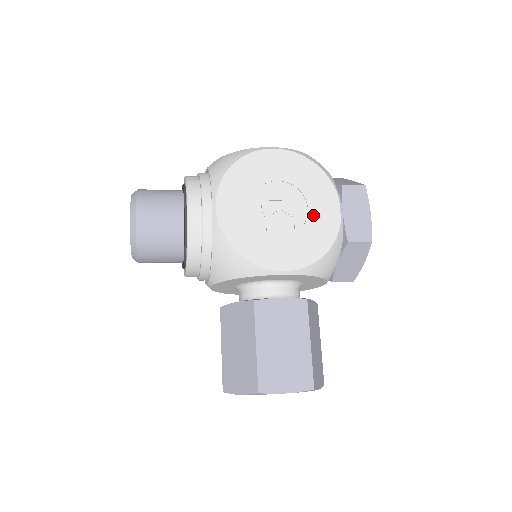
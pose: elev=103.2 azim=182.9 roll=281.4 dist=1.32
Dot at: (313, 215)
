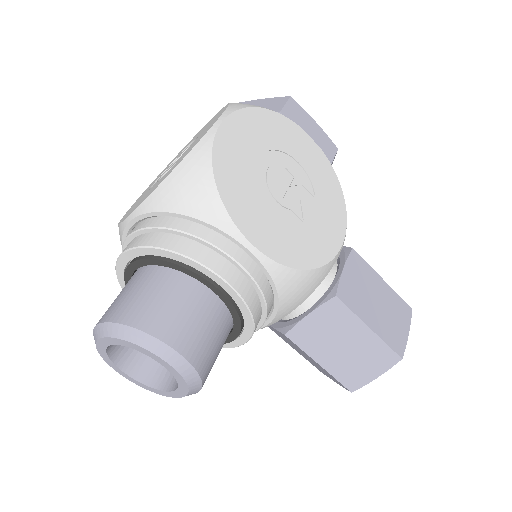
Dot at: (307, 166)
